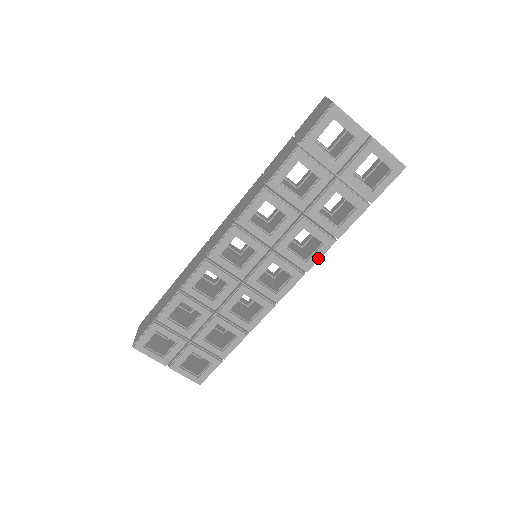
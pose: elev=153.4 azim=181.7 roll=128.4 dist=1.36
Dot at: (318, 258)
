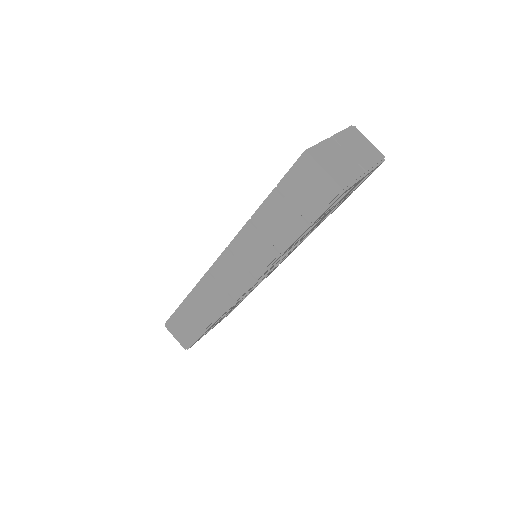
Dot at: occluded
